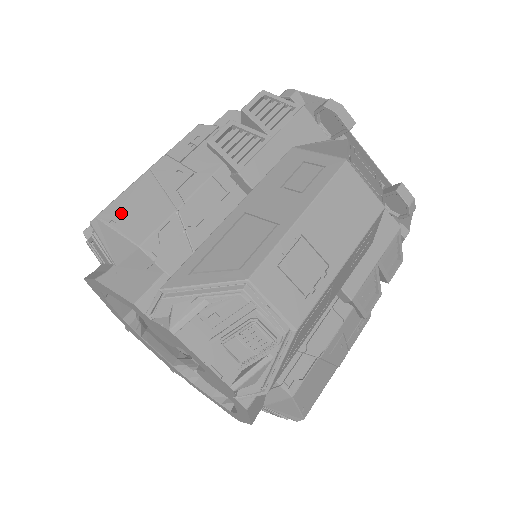
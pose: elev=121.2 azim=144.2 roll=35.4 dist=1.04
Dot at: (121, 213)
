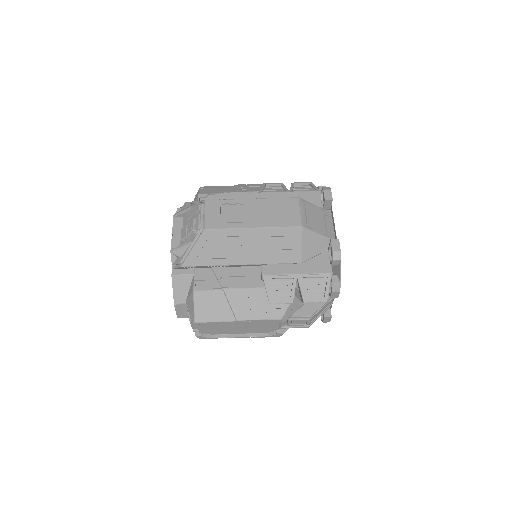
Dot at: (208, 188)
